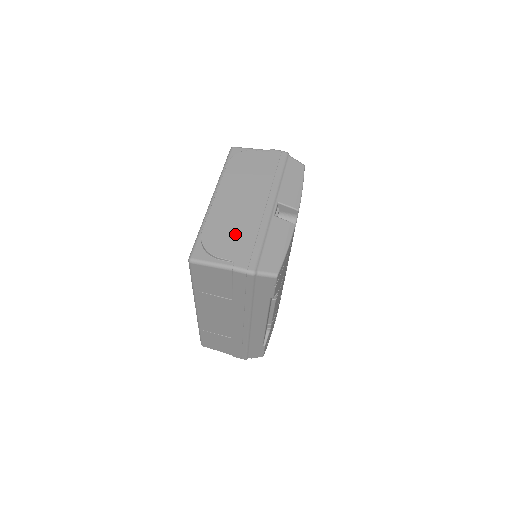
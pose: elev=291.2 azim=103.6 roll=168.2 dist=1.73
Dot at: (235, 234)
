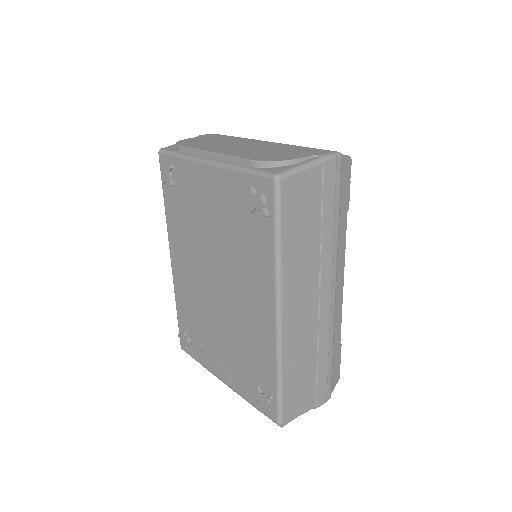
Dot at: (279, 151)
